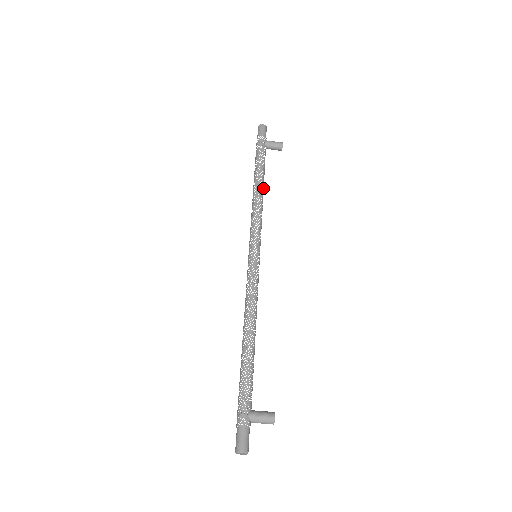
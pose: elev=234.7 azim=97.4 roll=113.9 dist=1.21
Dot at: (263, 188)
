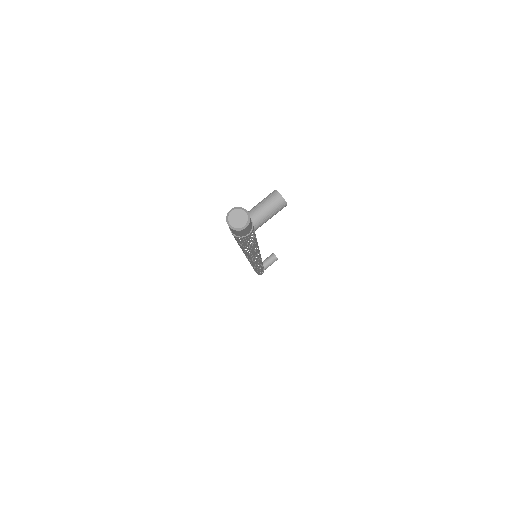
Dot at: occluded
